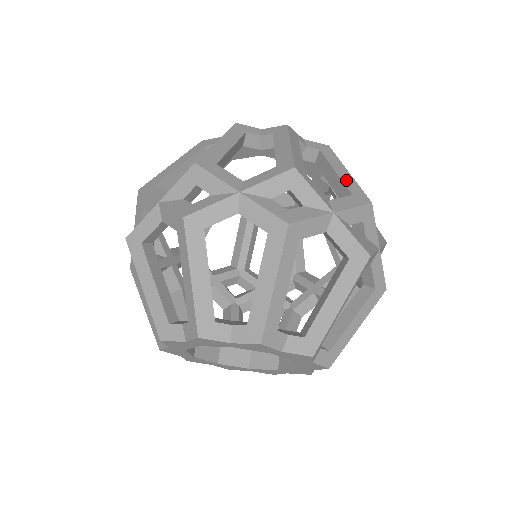
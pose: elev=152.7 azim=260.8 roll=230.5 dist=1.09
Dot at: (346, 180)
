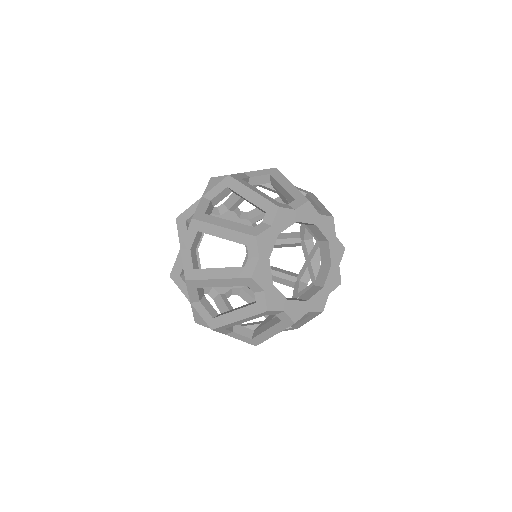
Dot at: occluded
